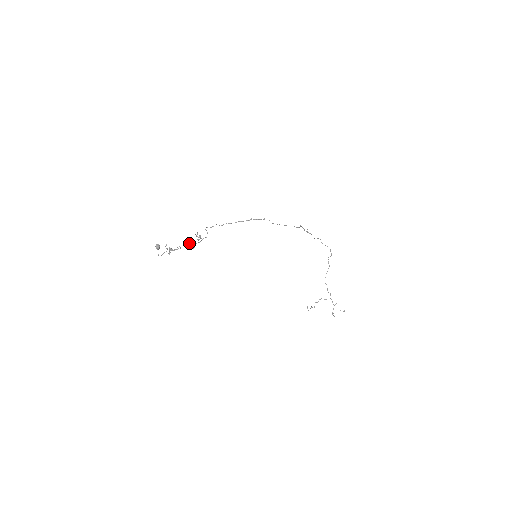
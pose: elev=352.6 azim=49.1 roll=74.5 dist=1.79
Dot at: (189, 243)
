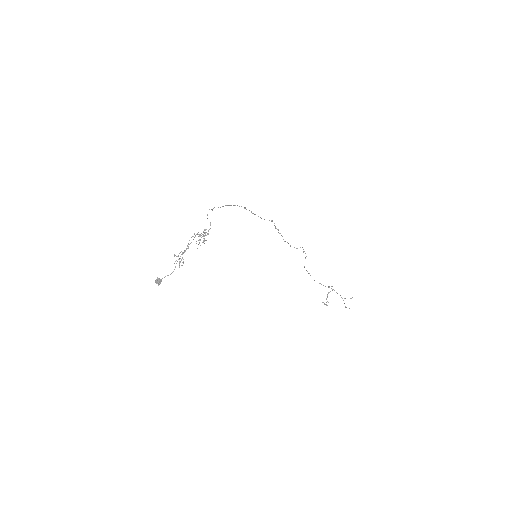
Dot at: (199, 236)
